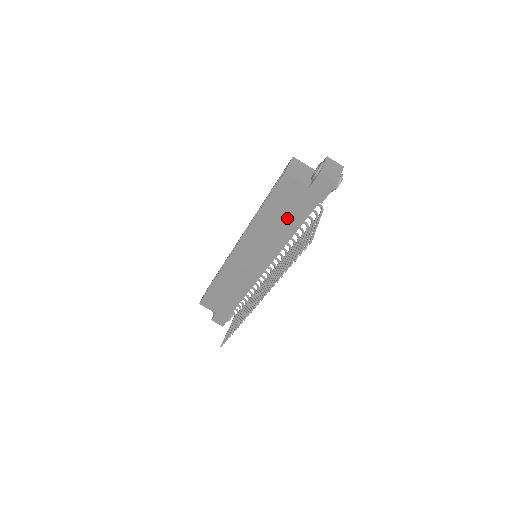
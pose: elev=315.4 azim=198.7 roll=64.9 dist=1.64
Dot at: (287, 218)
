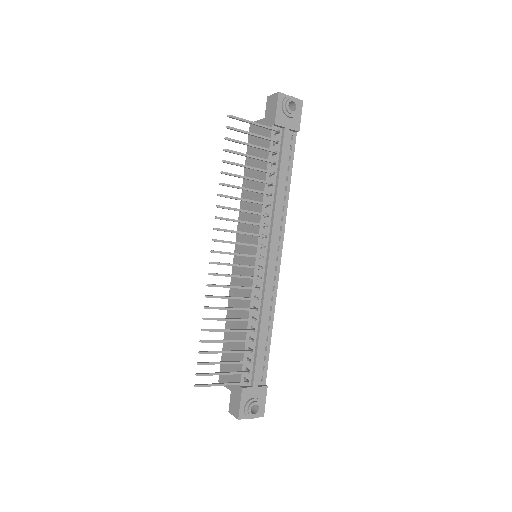
Dot at: occluded
